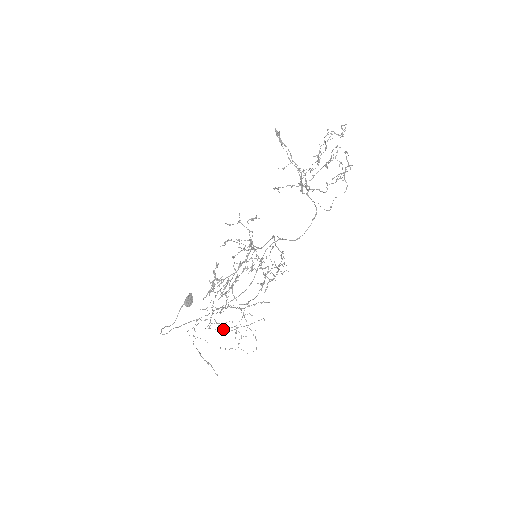
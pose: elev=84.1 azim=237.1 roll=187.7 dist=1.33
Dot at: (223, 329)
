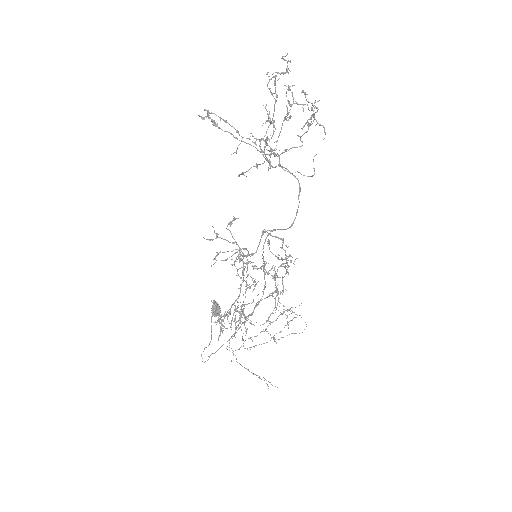
Dot at: occluded
